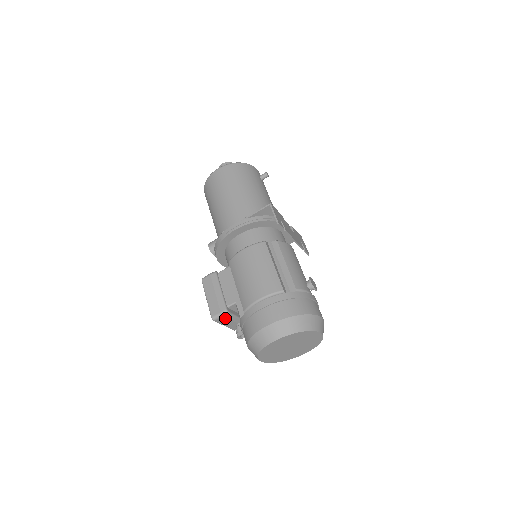
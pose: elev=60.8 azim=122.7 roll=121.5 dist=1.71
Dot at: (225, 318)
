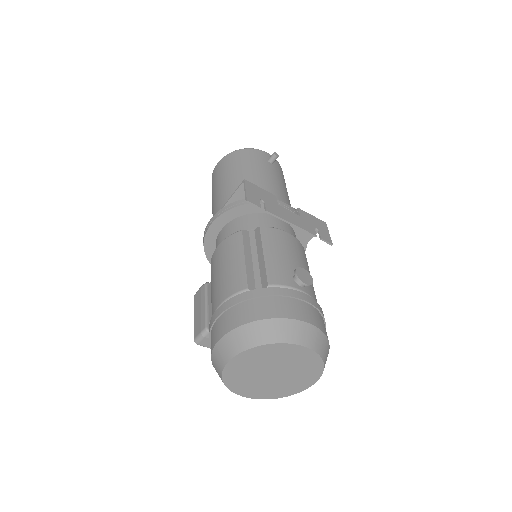
Dot at: occluded
